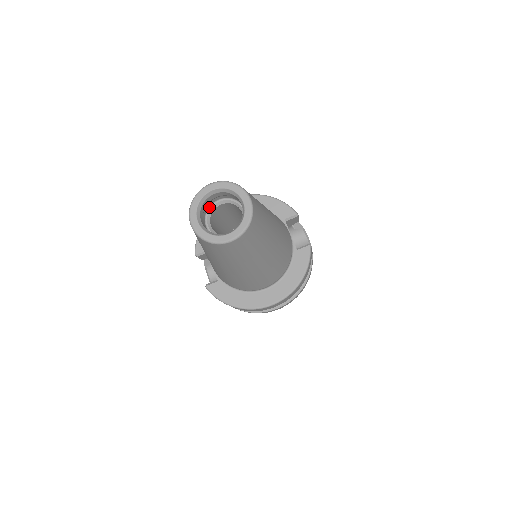
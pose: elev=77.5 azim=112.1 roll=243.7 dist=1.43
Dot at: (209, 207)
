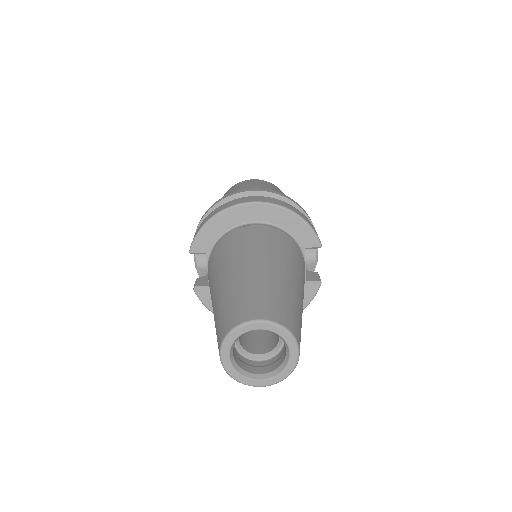
Dot at: occluded
